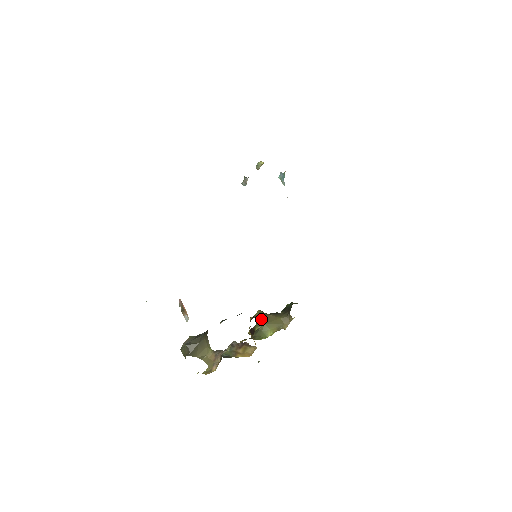
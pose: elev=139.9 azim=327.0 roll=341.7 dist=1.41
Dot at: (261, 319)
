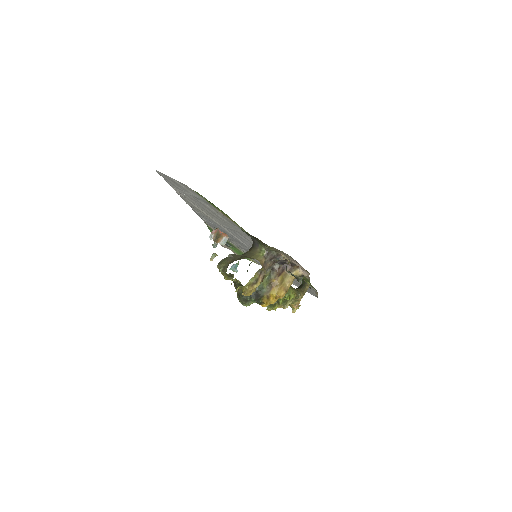
Dot at: occluded
